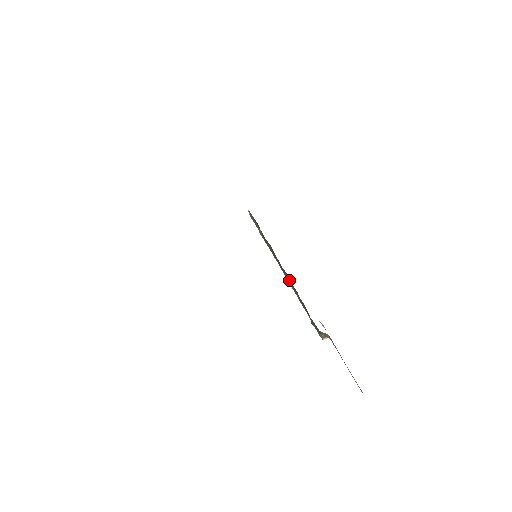
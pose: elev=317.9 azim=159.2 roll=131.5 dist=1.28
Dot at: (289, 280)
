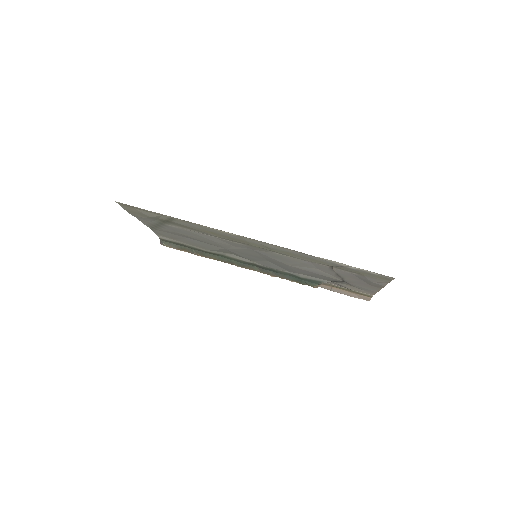
Dot at: (257, 269)
